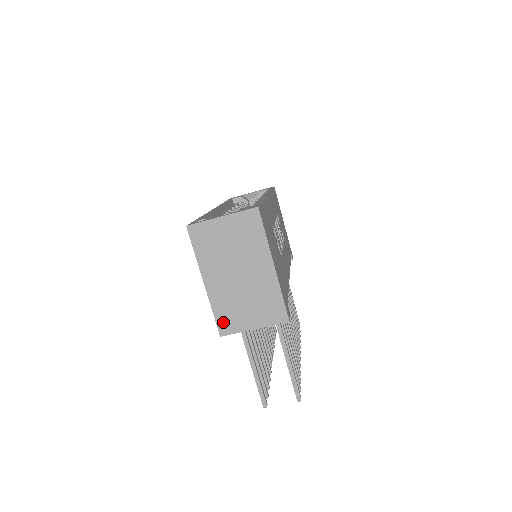
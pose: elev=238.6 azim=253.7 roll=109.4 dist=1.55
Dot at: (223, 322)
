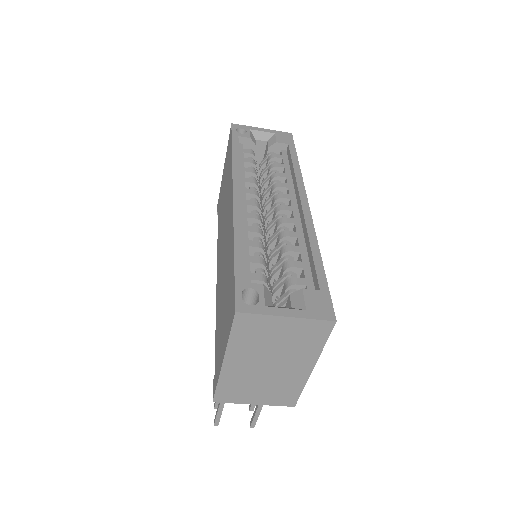
Dot at: (224, 393)
